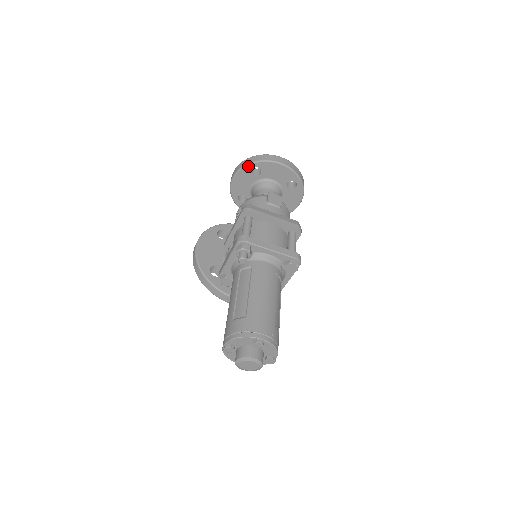
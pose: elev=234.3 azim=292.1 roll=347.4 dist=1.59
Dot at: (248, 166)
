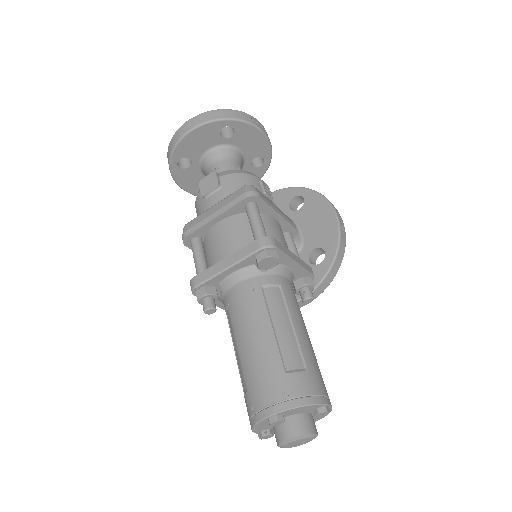
Dot at: (172, 168)
